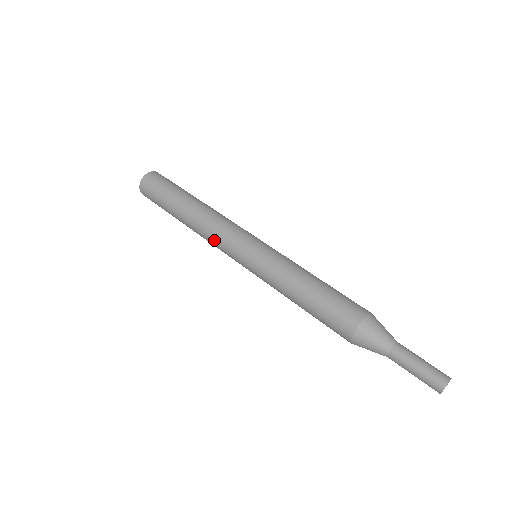
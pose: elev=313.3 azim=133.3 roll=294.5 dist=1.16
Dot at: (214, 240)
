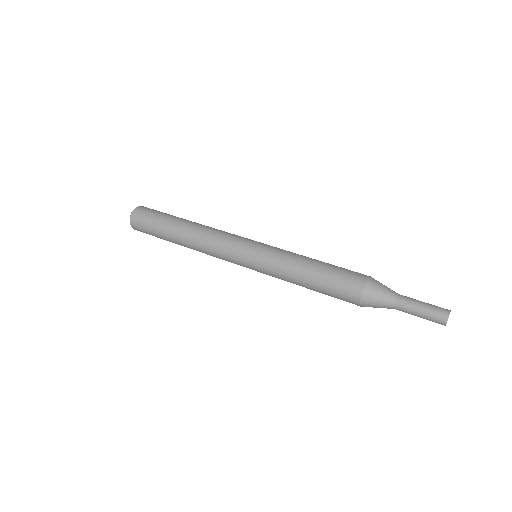
Dot at: (216, 243)
